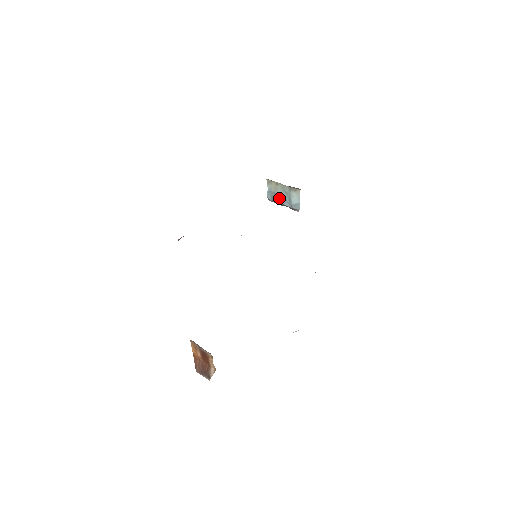
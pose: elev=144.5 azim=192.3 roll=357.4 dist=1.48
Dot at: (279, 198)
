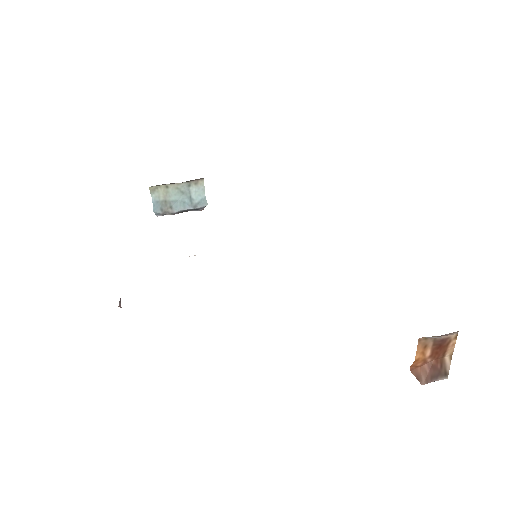
Dot at: (173, 205)
